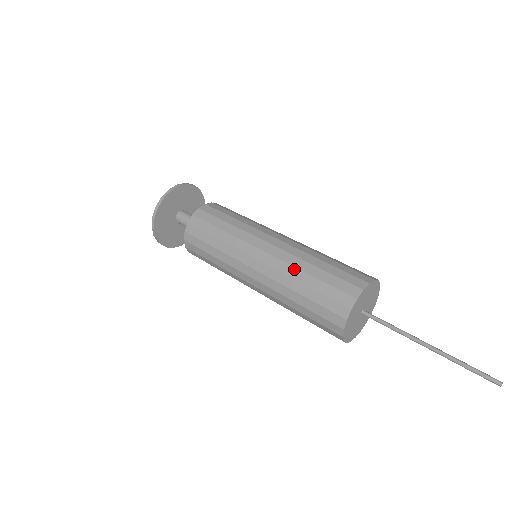
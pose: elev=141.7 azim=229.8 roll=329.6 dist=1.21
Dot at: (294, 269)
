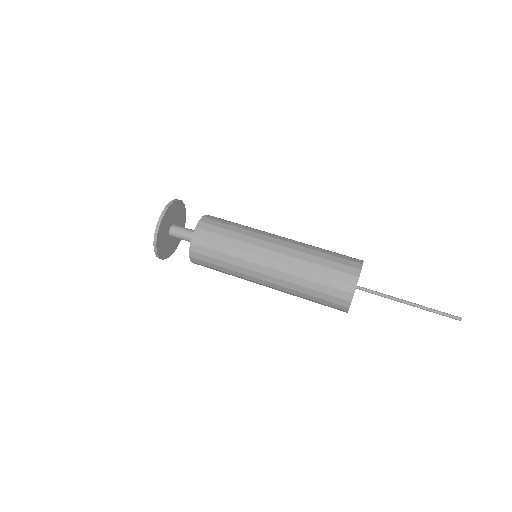
Dot at: (306, 254)
